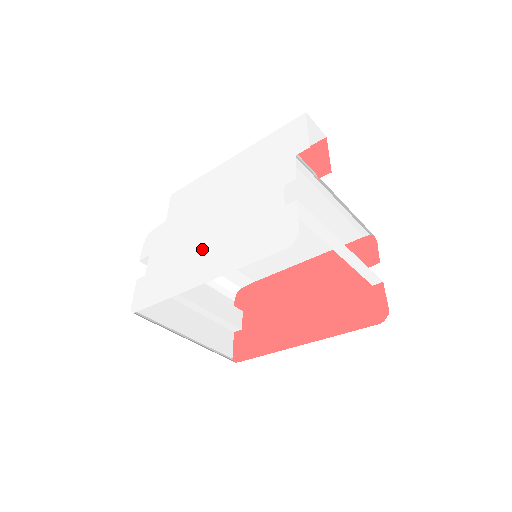
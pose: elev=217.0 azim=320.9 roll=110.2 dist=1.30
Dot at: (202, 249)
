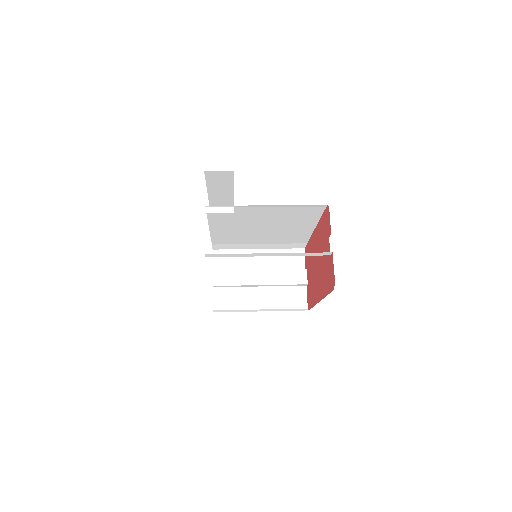
Dot at: occluded
